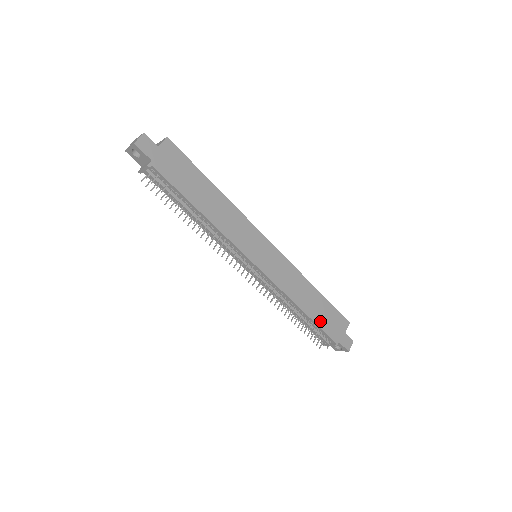
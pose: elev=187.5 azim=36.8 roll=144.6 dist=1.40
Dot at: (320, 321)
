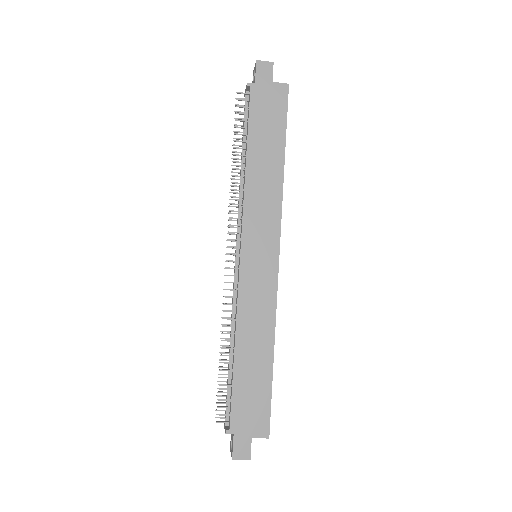
Dot at: (240, 385)
